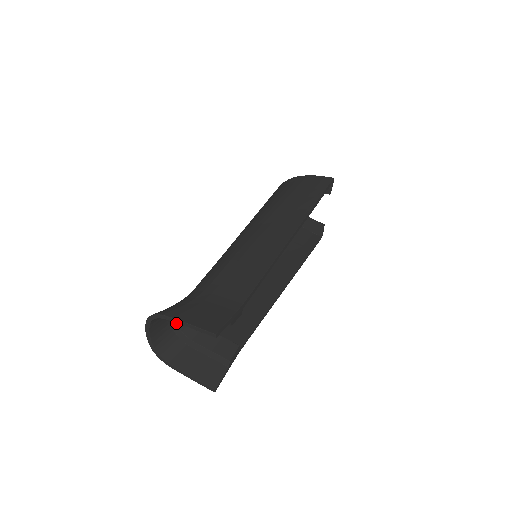
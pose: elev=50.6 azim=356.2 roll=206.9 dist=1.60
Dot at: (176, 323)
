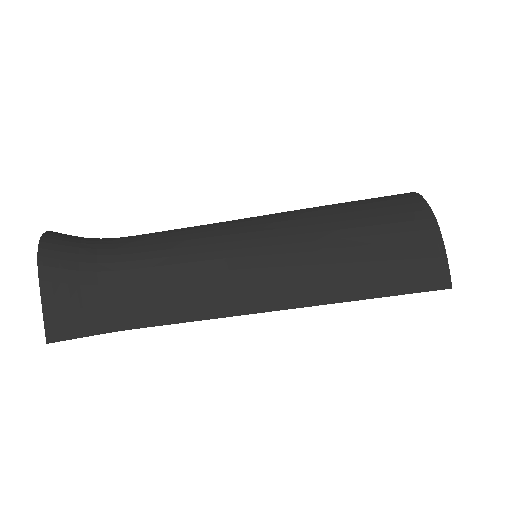
Dot at: occluded
